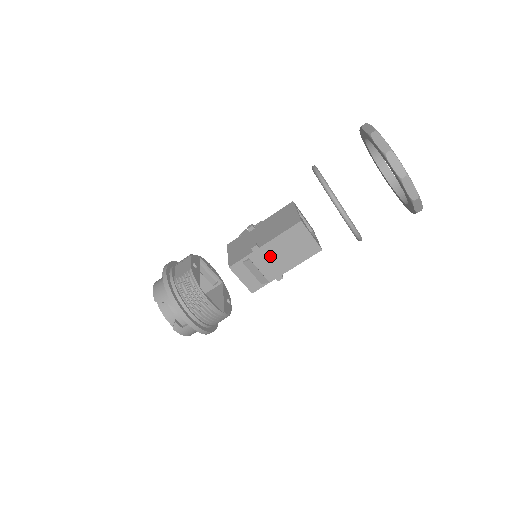
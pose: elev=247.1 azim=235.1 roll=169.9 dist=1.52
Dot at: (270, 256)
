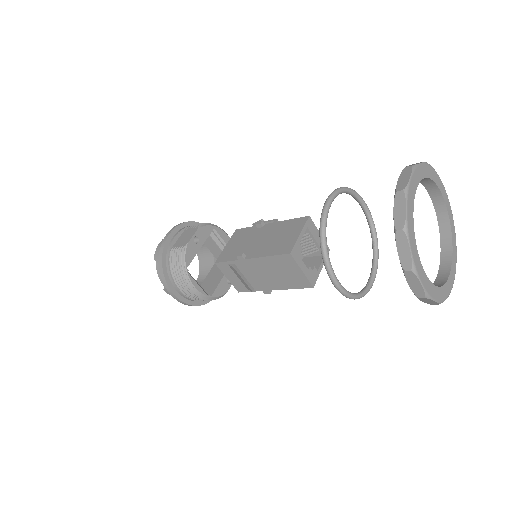
Dot at: (256, 270)
